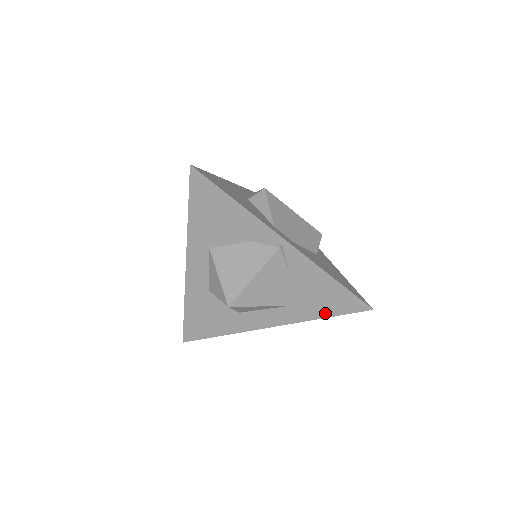
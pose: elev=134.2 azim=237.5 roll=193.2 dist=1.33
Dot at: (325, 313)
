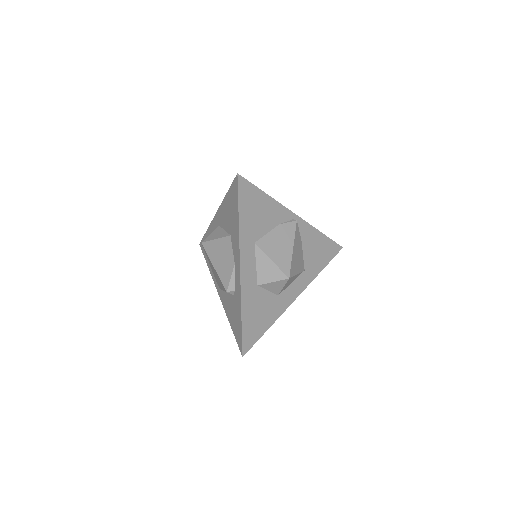
Dot at: (323, 265)
